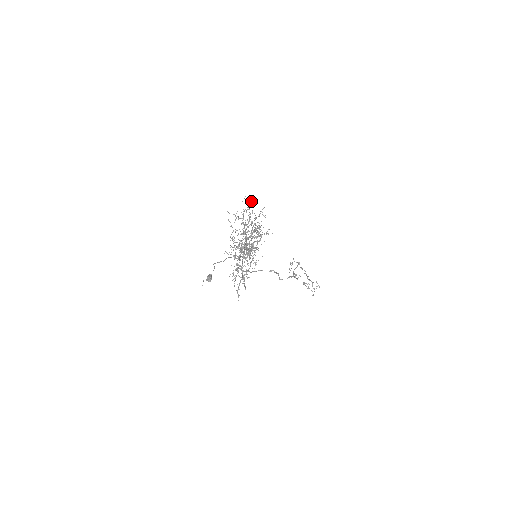
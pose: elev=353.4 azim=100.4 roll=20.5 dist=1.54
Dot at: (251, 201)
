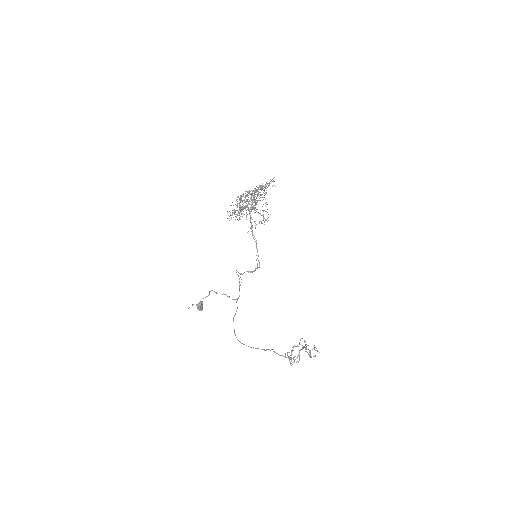
Dot at: (264, 190)
